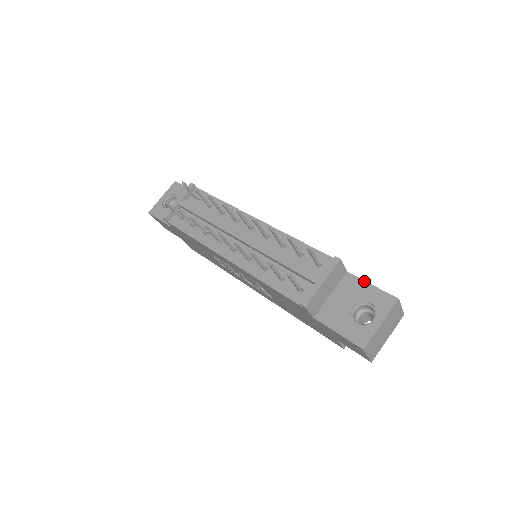
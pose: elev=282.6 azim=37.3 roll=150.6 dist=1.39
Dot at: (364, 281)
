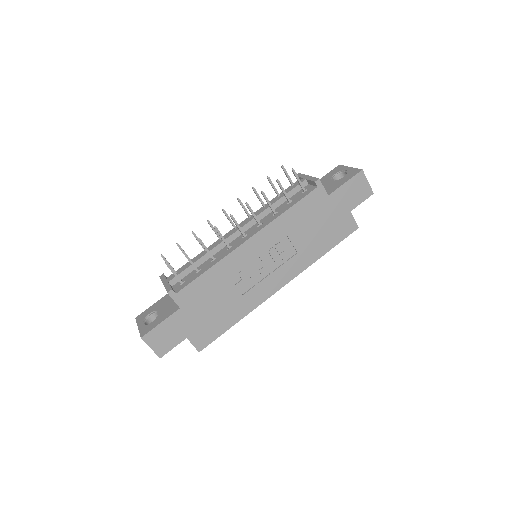
Dot at: occluded
